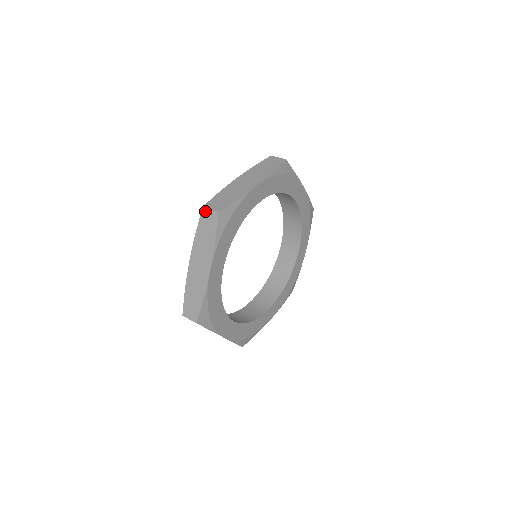
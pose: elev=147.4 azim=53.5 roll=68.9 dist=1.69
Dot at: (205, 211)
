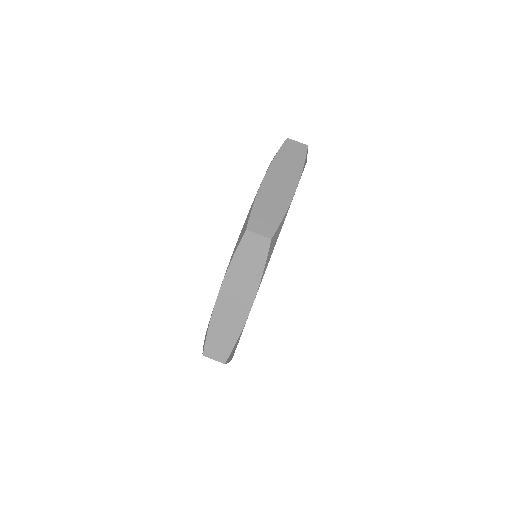
Dot at: (249, 236)
